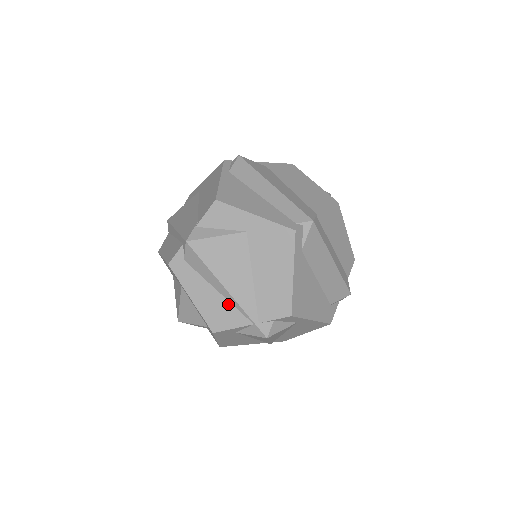
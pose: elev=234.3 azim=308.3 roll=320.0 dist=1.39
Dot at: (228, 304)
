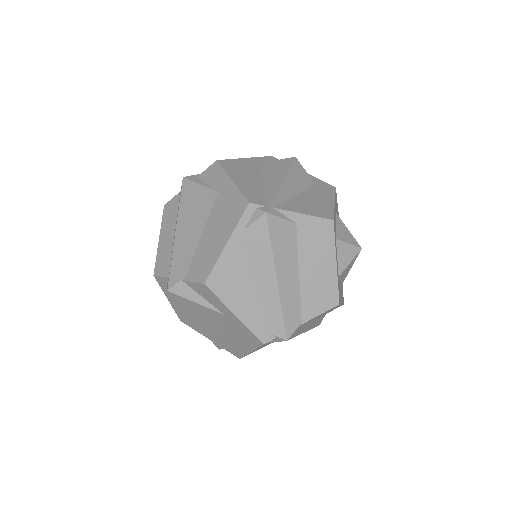
Dot at: occluded
